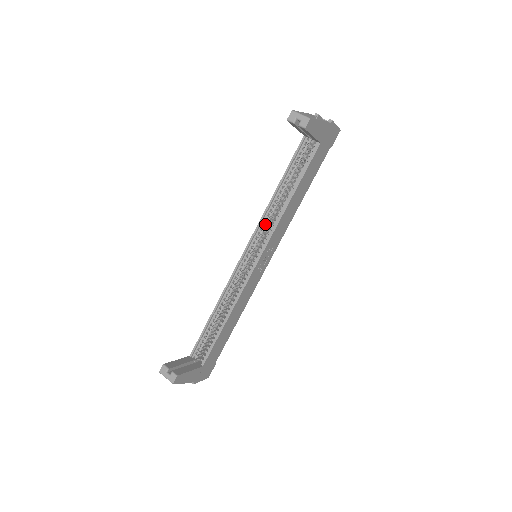
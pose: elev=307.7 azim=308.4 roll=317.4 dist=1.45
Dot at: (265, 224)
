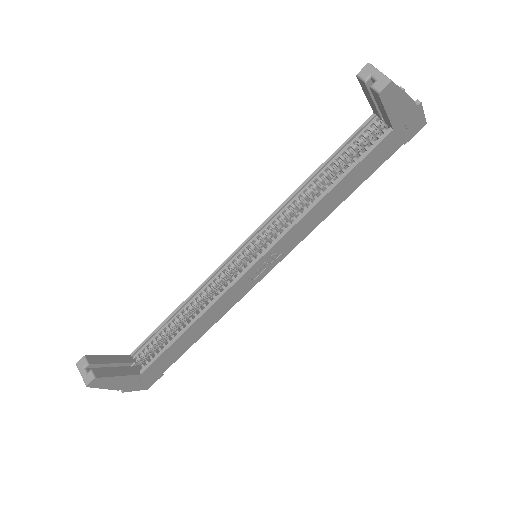
Dot at: (281, 217)
